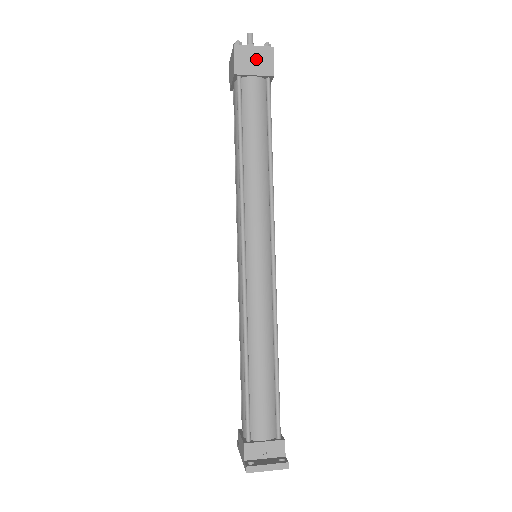
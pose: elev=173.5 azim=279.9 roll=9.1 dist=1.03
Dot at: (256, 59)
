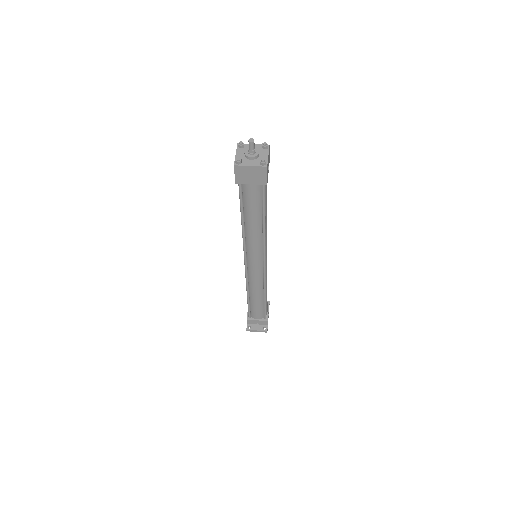
Dot at: (252, 174)
